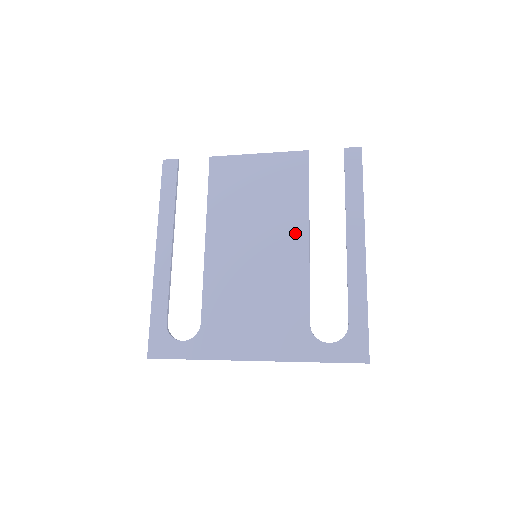
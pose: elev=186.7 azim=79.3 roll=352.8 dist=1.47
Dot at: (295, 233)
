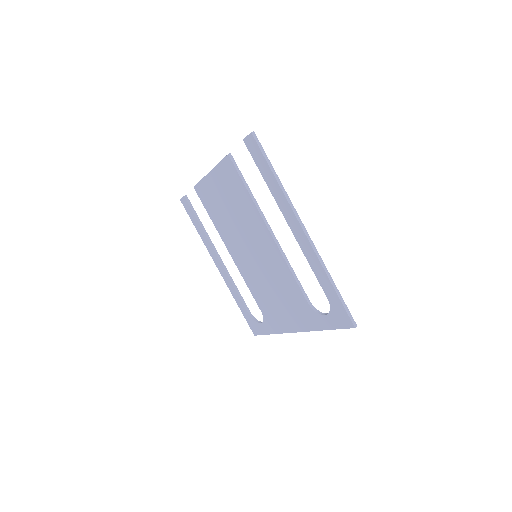
Dot at: (262, 232)
